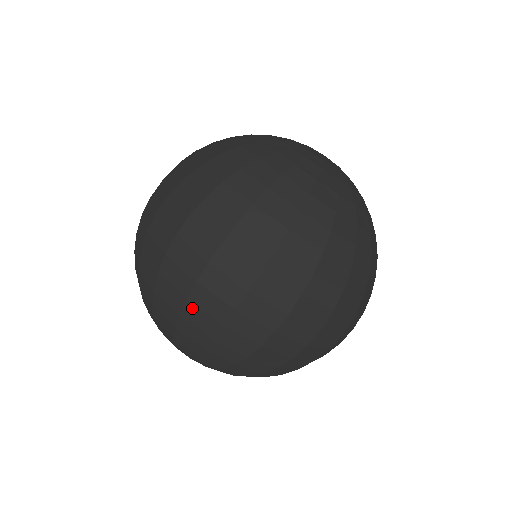
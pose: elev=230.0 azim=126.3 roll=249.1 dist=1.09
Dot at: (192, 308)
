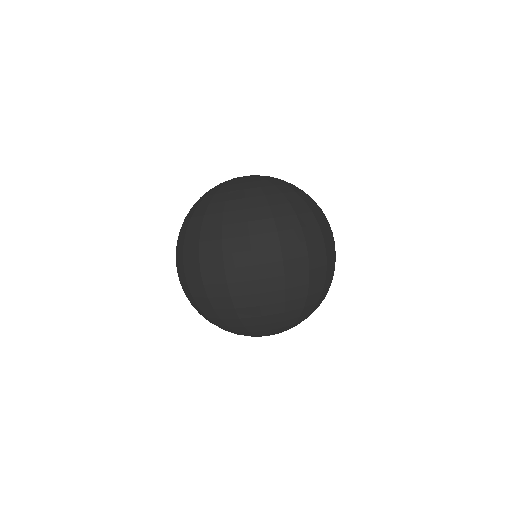
Dot at: (196, 299)
